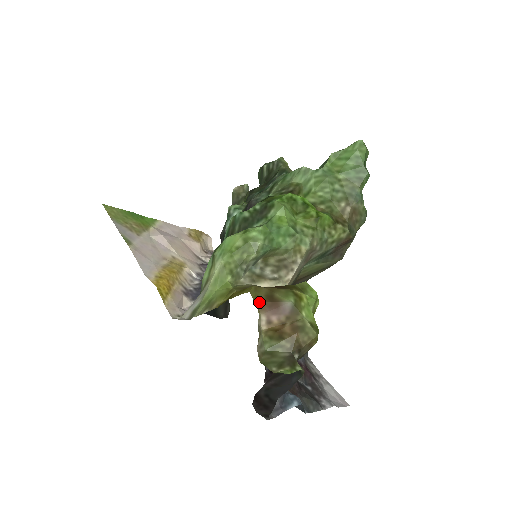
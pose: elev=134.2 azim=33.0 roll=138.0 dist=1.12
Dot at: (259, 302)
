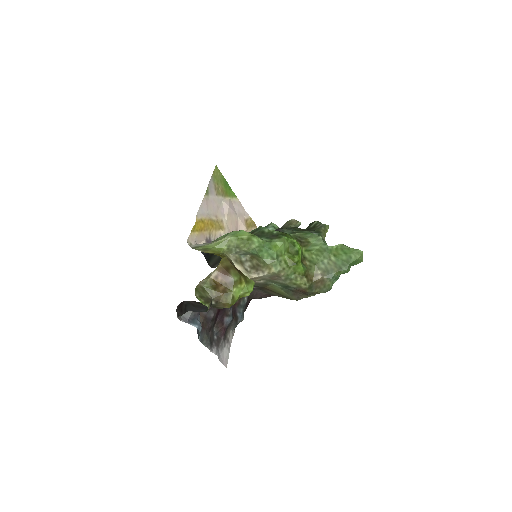
Dot at: (221, 265)
